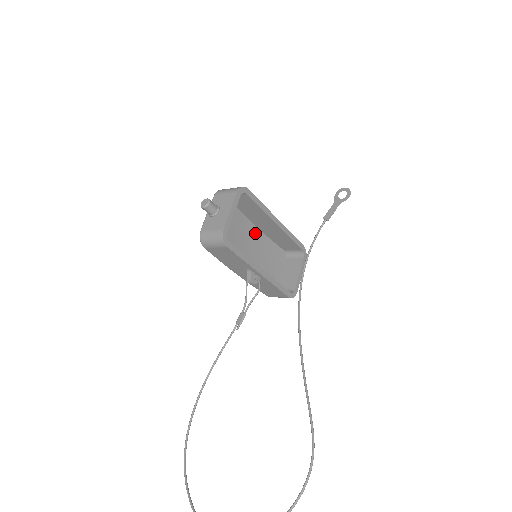
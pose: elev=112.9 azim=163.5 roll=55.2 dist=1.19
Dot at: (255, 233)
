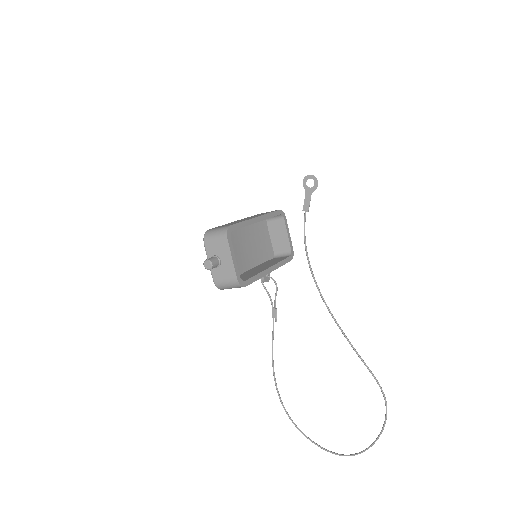
Dot at: (241, 232)
